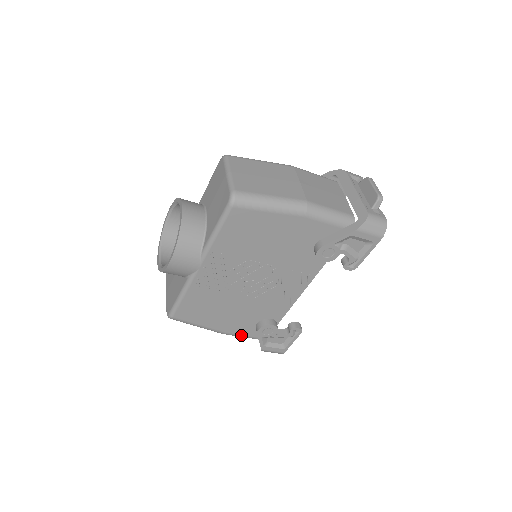
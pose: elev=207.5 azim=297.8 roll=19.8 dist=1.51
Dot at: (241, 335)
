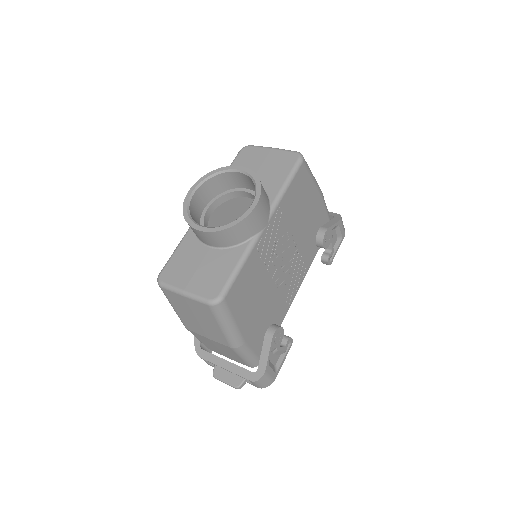
Dot at: (251, 350)
